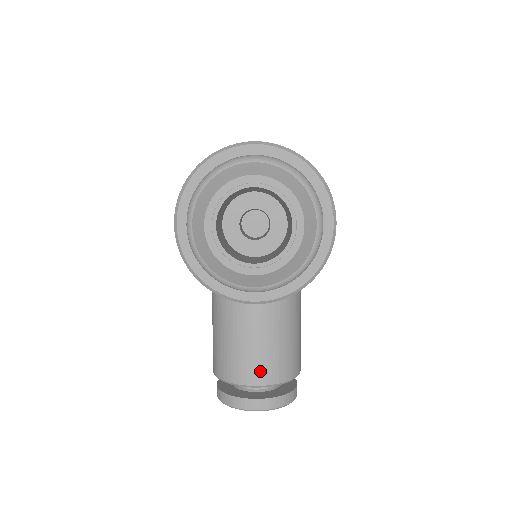
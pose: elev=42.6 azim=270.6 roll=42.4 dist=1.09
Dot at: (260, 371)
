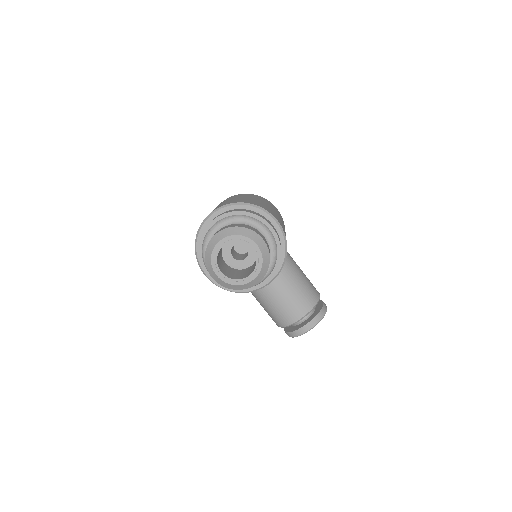
Dot at: (296, 311)
